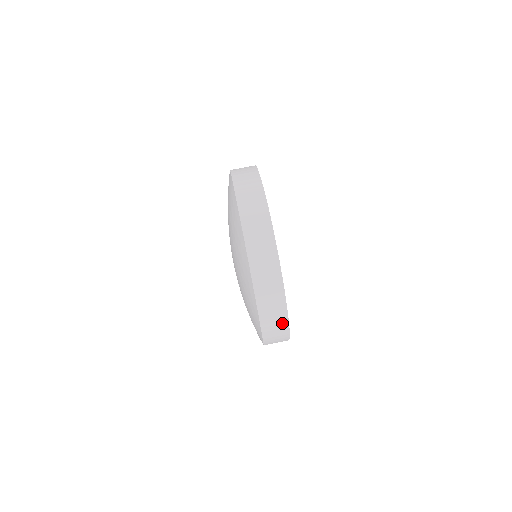
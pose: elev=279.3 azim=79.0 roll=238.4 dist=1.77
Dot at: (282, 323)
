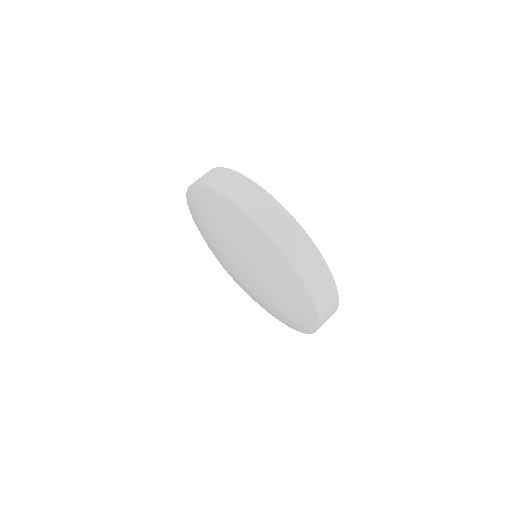
Dot at: (315, 258)
